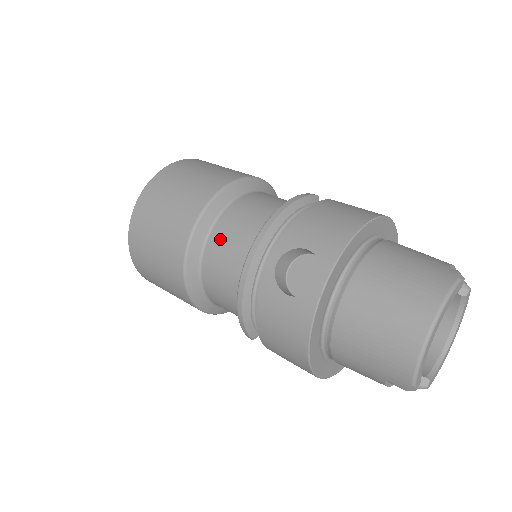
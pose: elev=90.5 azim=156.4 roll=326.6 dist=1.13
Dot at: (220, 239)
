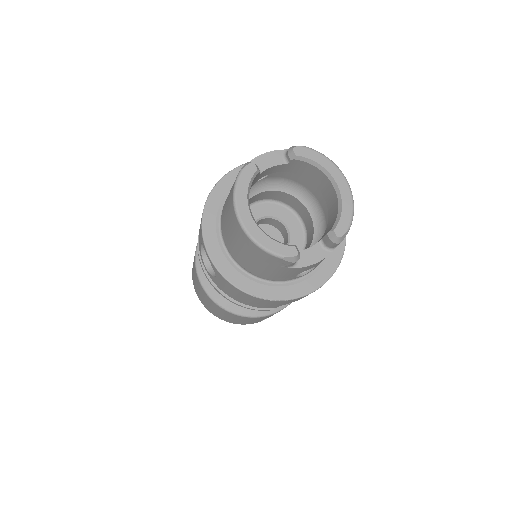
Dot at: occluded
